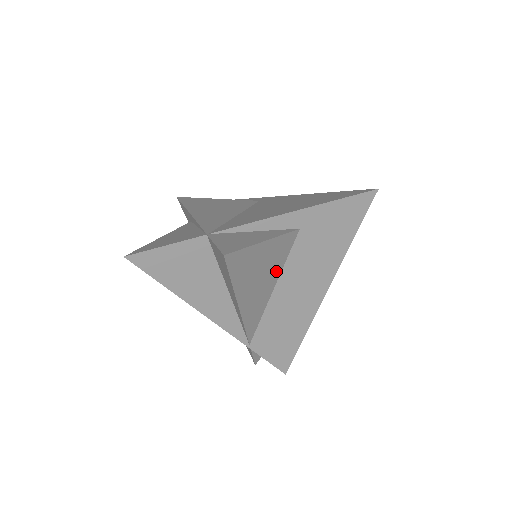
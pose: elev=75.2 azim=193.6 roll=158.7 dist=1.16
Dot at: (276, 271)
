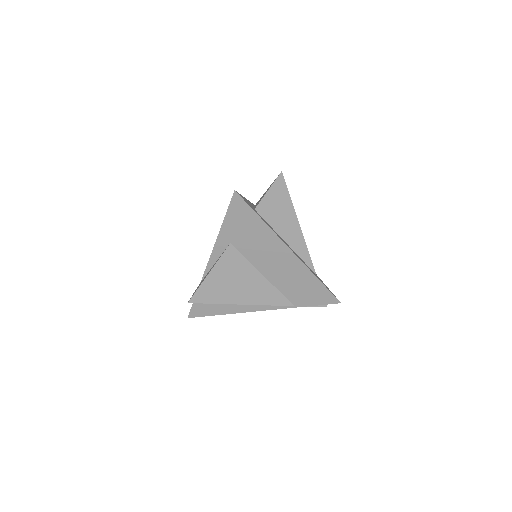
Dot at: (248, 270)
